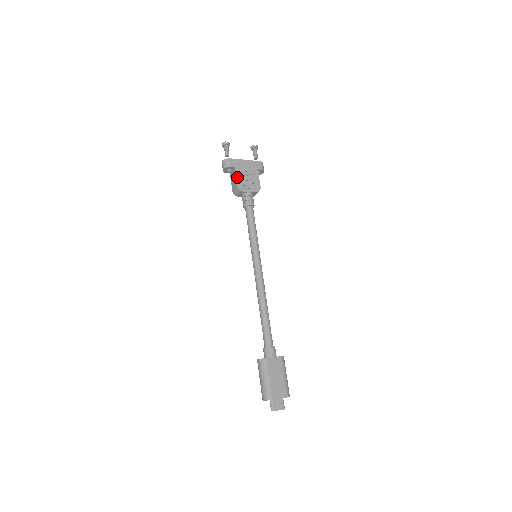
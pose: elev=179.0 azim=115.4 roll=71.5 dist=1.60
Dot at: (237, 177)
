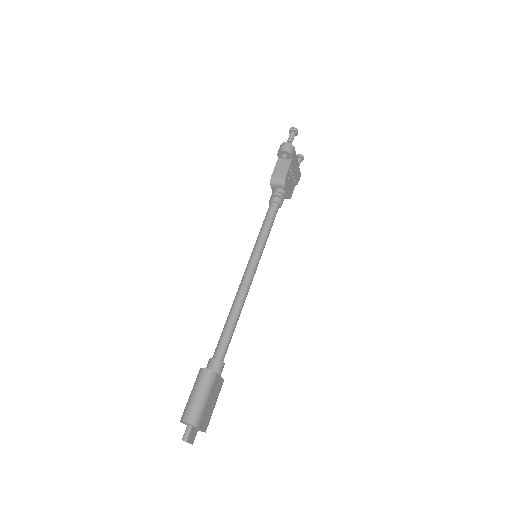
Dot at: (289, 170)
